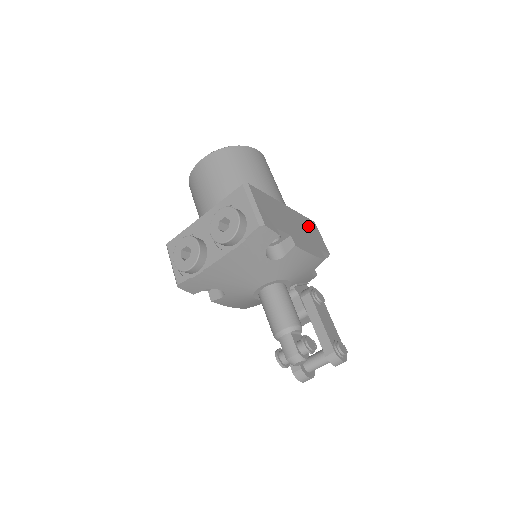
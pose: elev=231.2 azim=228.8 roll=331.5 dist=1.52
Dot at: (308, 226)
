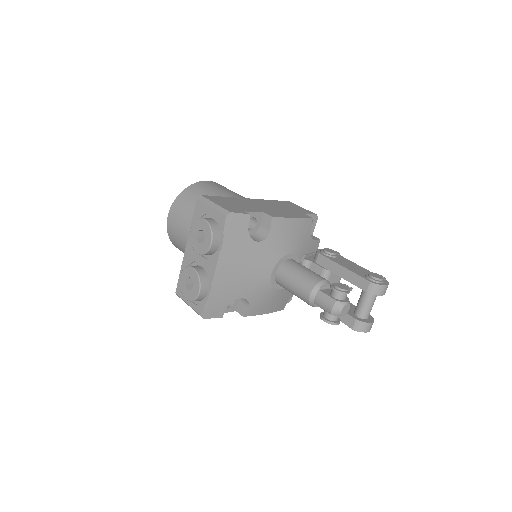
Dot at: (282, 205)
